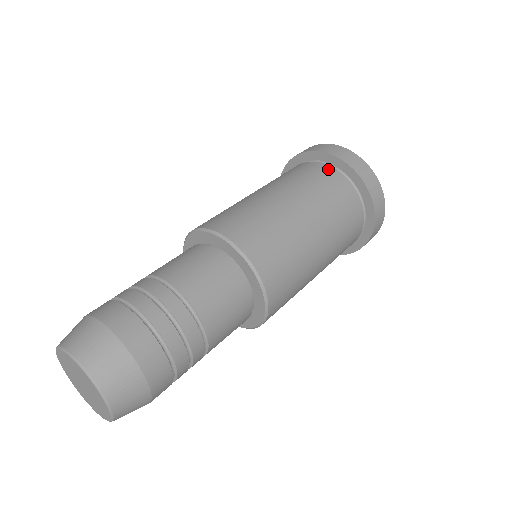
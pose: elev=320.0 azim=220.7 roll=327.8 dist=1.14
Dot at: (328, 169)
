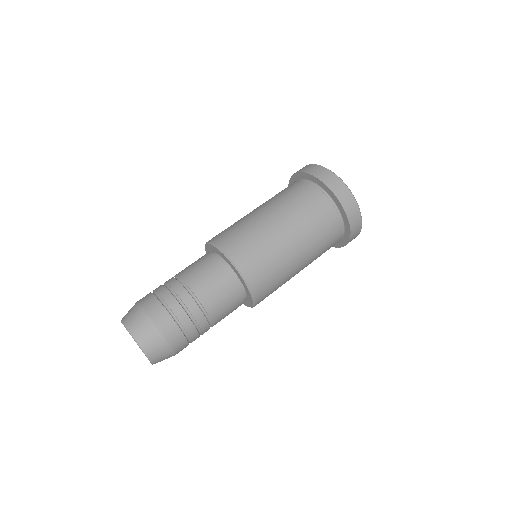
Dot at: (322, 198)
